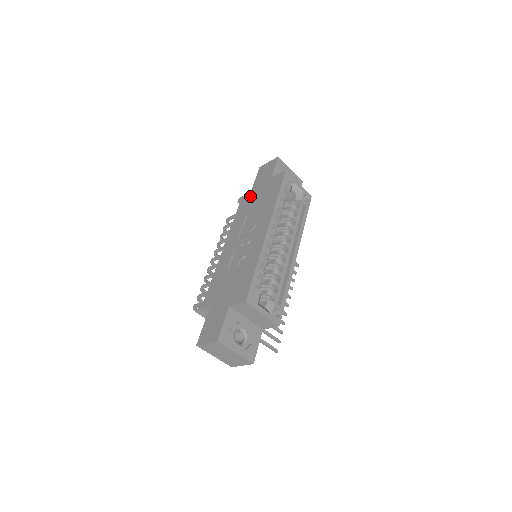
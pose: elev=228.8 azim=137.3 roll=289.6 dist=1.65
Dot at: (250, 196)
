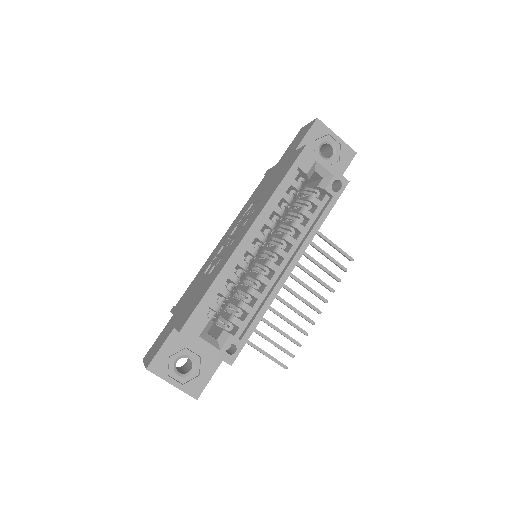
Dot at: (271, 172)
